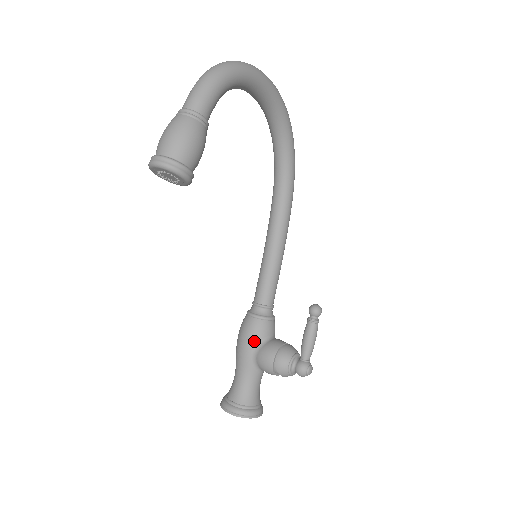
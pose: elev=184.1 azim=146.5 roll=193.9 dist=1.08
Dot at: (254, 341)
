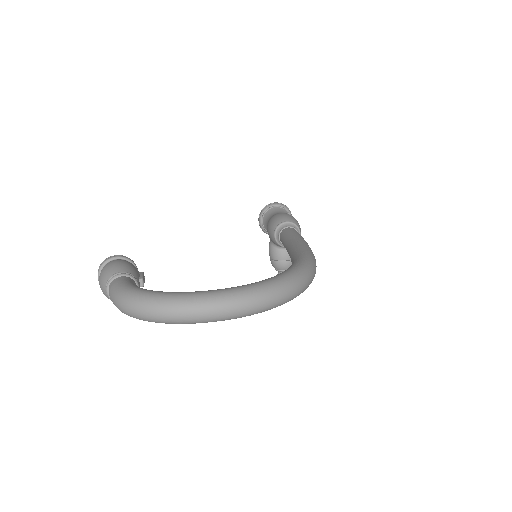
Dot at: occluded
